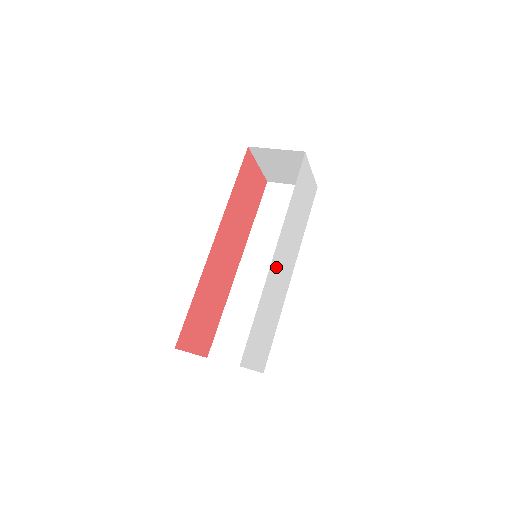
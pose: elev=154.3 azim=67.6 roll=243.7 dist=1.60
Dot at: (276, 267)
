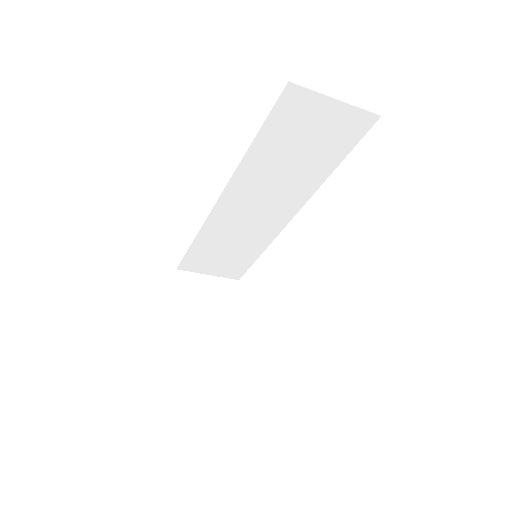
Dot at: occluded
